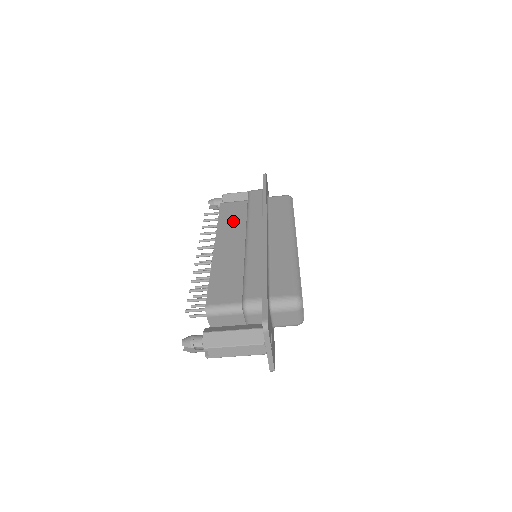
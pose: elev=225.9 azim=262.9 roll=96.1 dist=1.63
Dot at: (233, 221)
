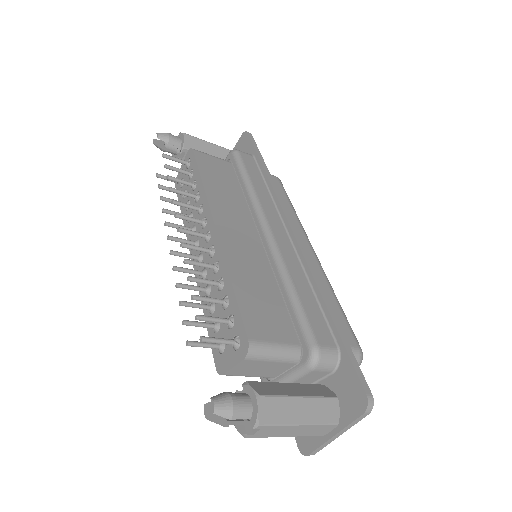
Dot at: (225, 189)
